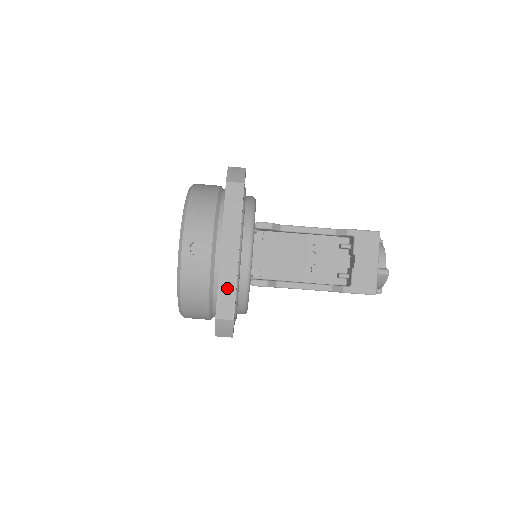
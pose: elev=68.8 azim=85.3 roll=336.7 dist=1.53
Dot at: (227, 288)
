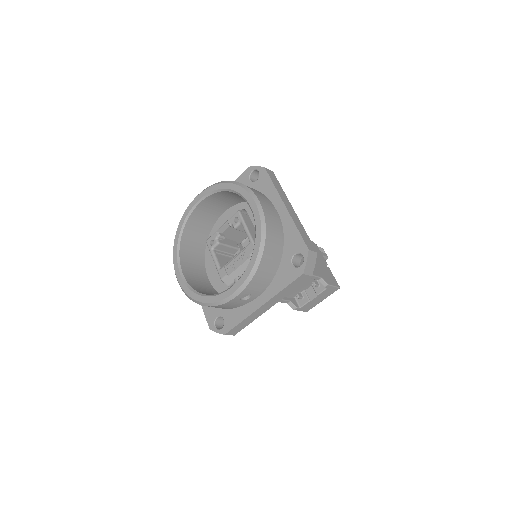
Dot at: (246, 323)
